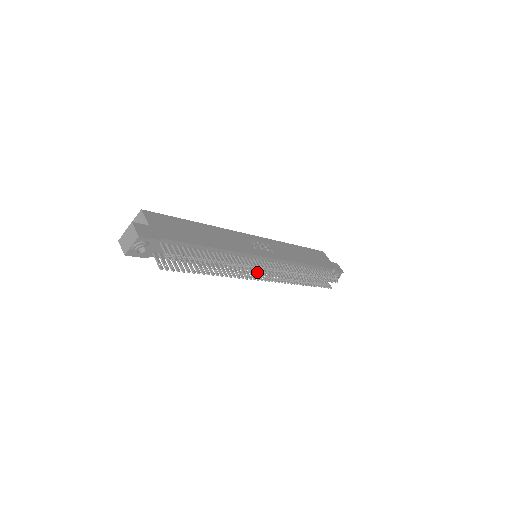
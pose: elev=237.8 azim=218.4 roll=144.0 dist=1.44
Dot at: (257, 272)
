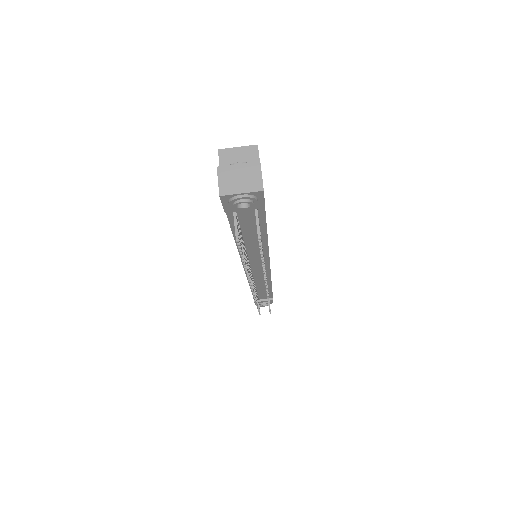
Dot at: occluded
